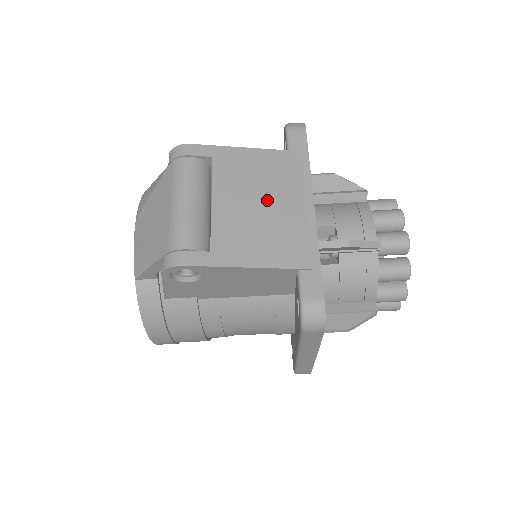
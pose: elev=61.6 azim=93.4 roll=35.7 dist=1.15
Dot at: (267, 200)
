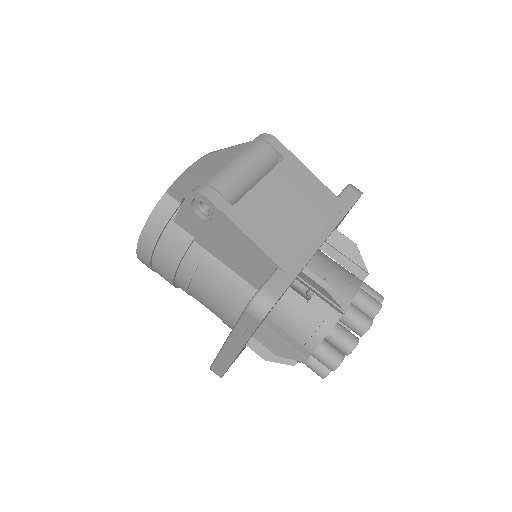
Dot at: (296, 211)
